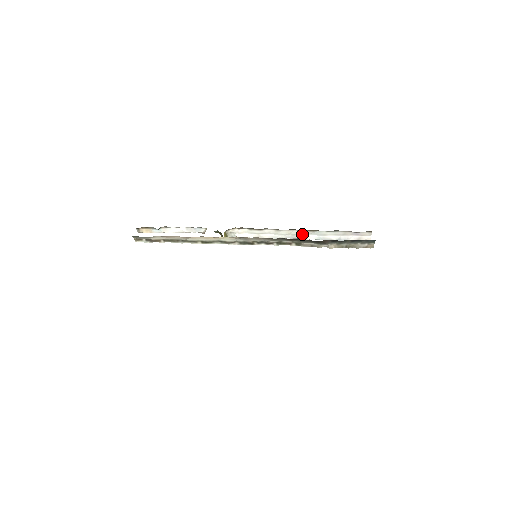
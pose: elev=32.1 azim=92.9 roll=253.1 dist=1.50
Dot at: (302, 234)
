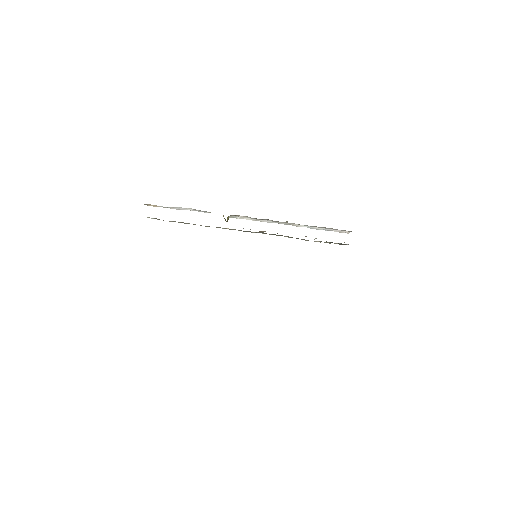
Dot at: (295, 224)
